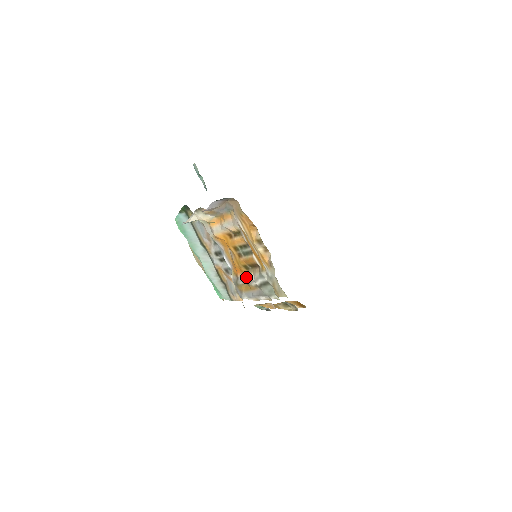
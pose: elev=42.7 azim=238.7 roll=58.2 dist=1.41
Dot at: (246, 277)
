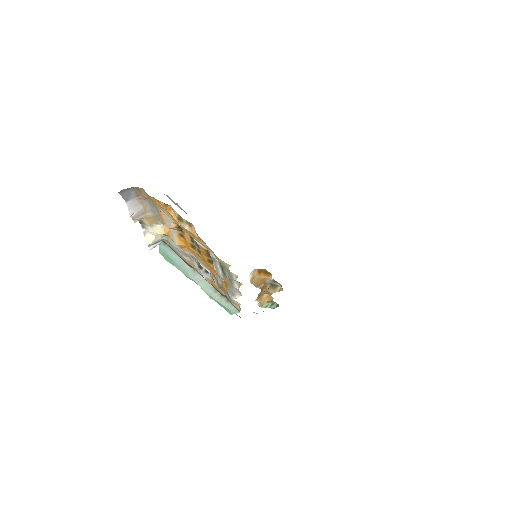
Dot at: occluded
